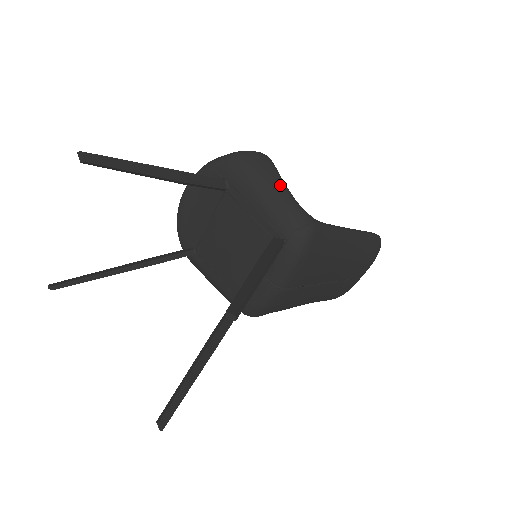
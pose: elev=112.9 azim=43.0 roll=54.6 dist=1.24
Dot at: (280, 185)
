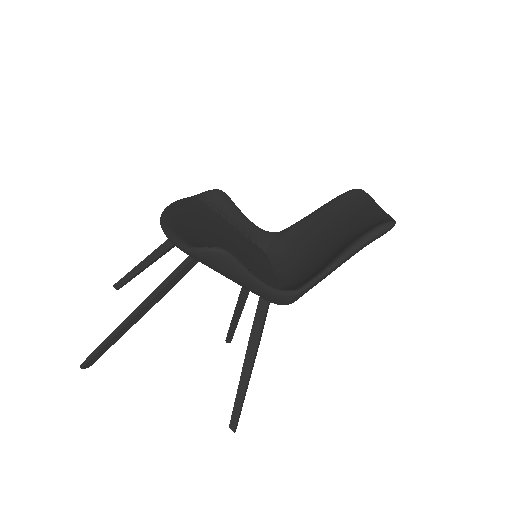
Dot at: (248, 281)
